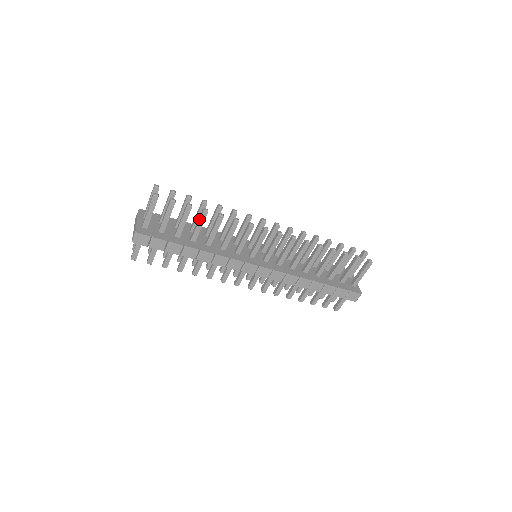
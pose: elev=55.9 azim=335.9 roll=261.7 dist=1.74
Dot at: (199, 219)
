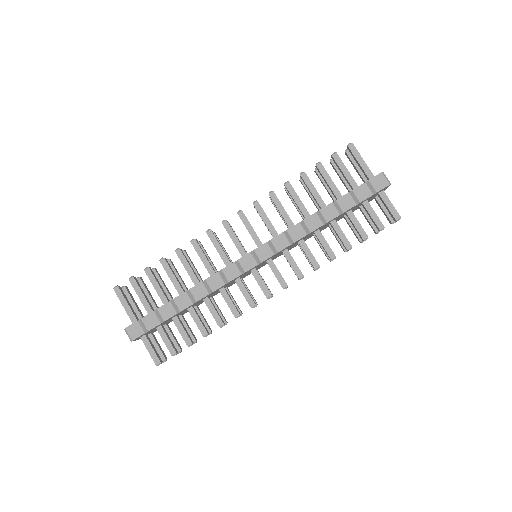
Dot at: occluded
